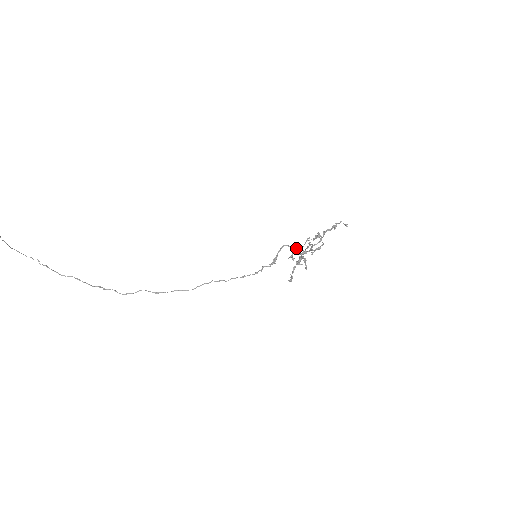
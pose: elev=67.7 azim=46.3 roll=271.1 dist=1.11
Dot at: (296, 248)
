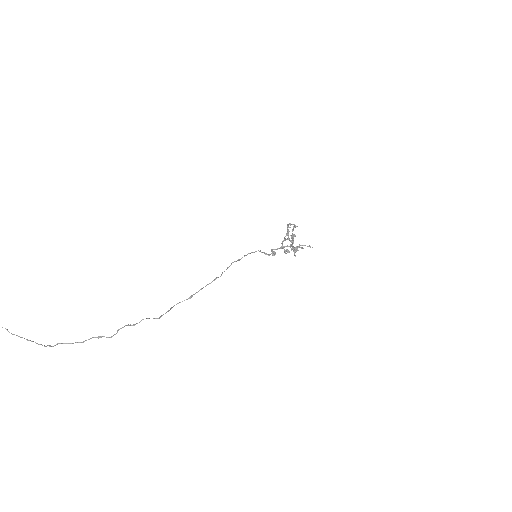
Dot at: (282, 244)
